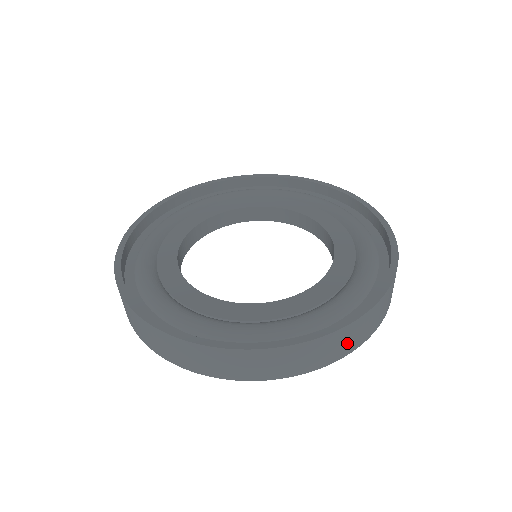
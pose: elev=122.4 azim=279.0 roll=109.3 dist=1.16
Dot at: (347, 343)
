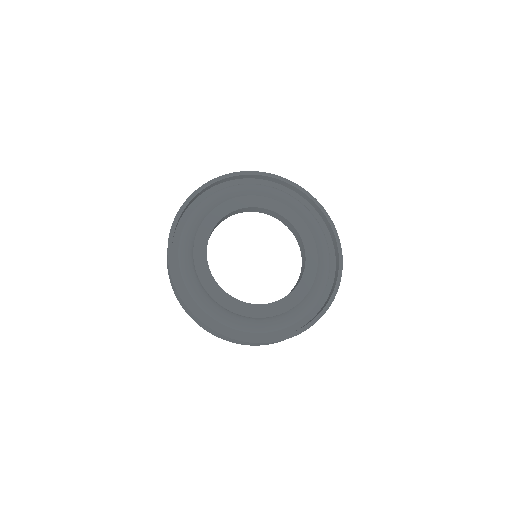
Dot at: (270, 343)
